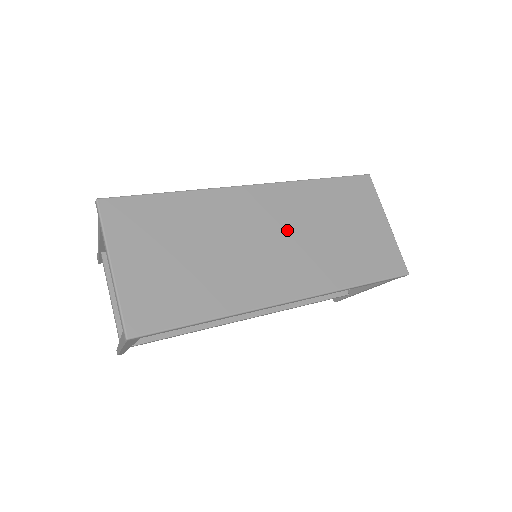
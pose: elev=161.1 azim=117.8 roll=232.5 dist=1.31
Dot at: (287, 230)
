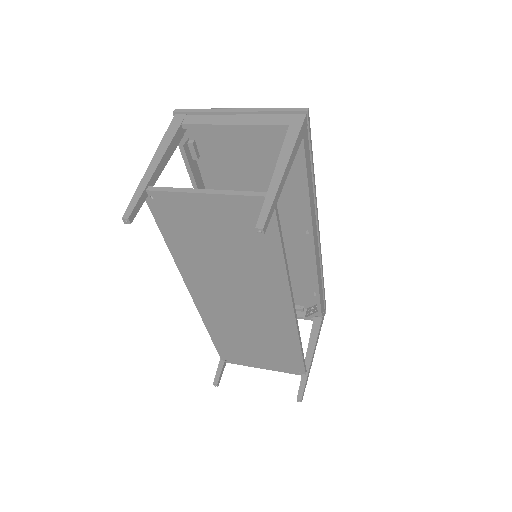
Dot at: occluded
